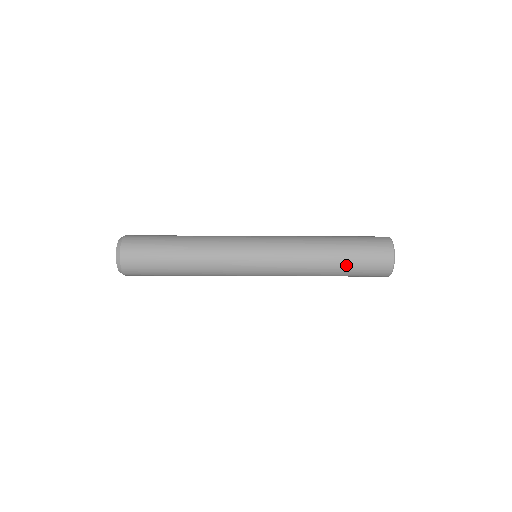
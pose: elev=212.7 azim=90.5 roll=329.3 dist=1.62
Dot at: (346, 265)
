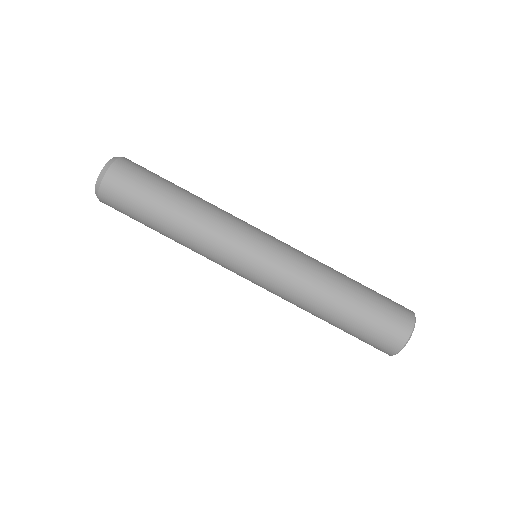
Dot at: (362, 297)
